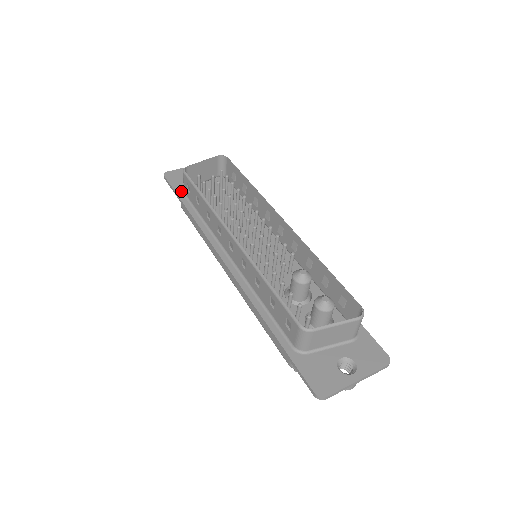
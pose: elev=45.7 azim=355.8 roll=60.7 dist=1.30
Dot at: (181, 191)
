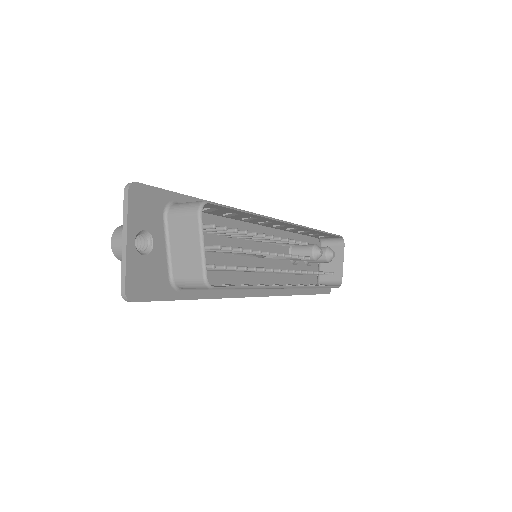
Dot at: (174, 291)
